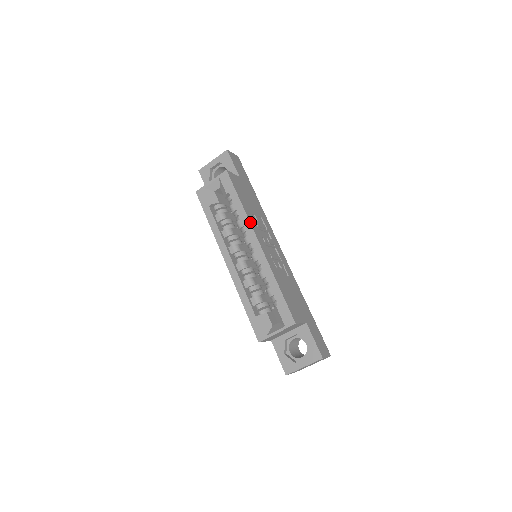
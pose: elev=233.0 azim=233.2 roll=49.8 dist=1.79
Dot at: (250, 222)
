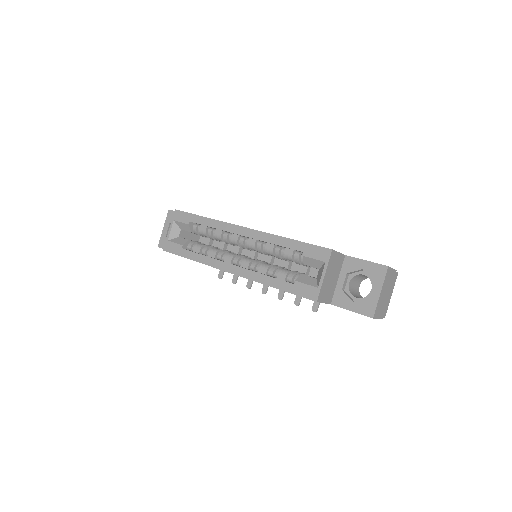
Dot at: (224, 222)
